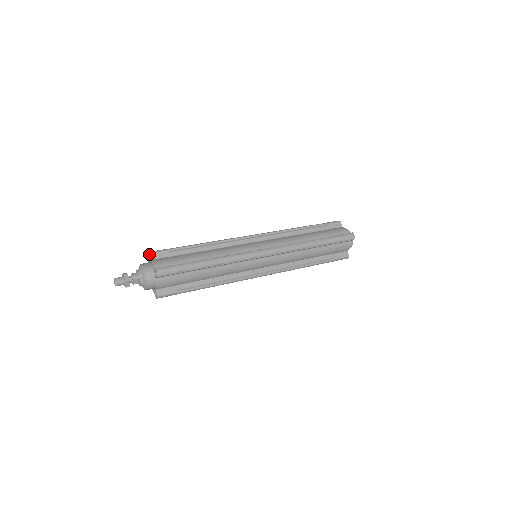
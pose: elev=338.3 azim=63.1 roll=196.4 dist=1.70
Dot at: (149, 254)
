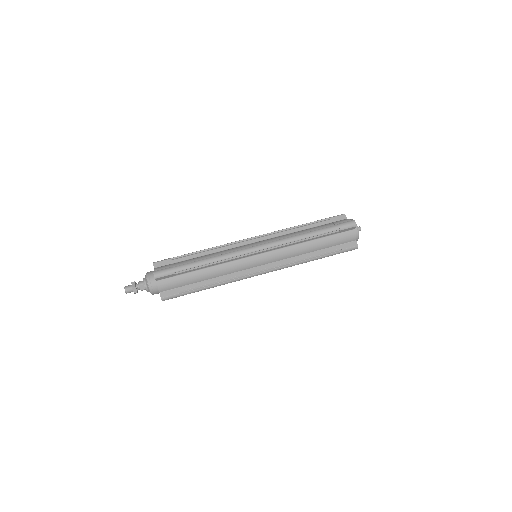
Dot at: (153, 263)
